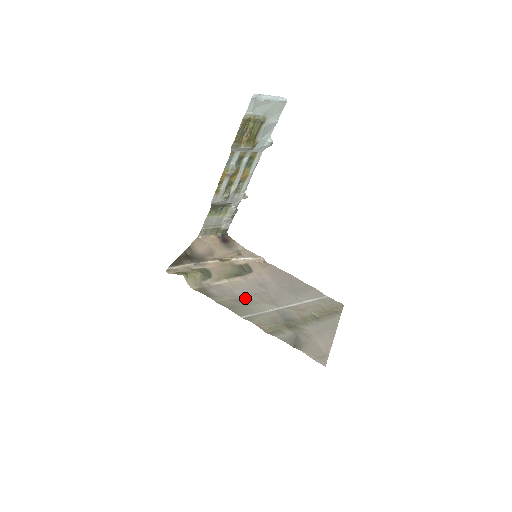
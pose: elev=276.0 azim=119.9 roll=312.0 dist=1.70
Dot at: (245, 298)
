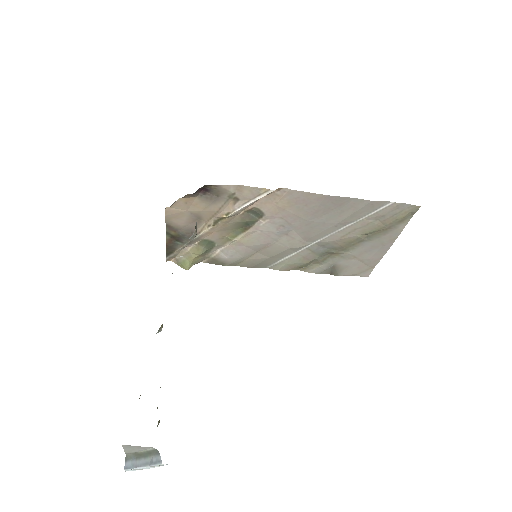
Dot at: (264, 250)
